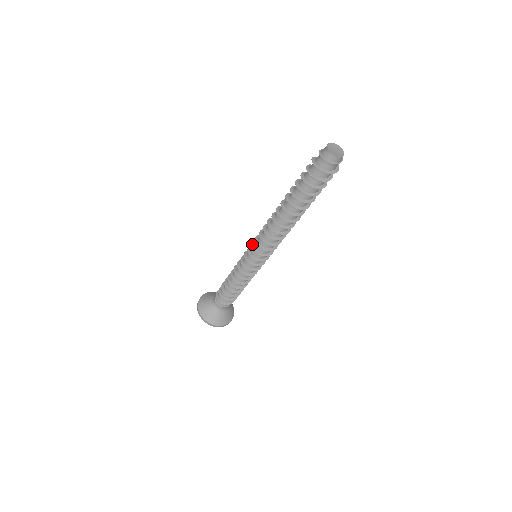
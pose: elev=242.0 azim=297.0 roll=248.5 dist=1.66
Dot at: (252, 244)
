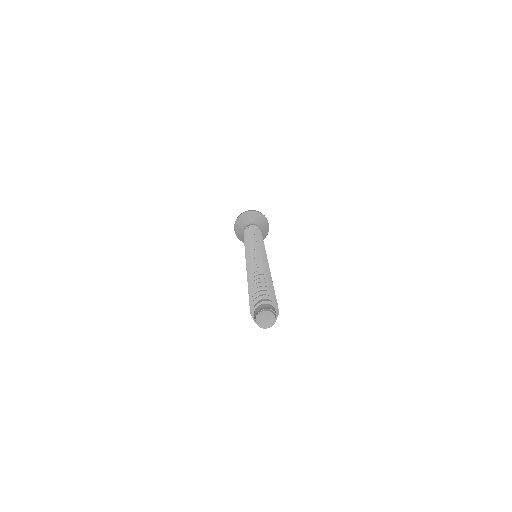
Dot at: (246, 259)
